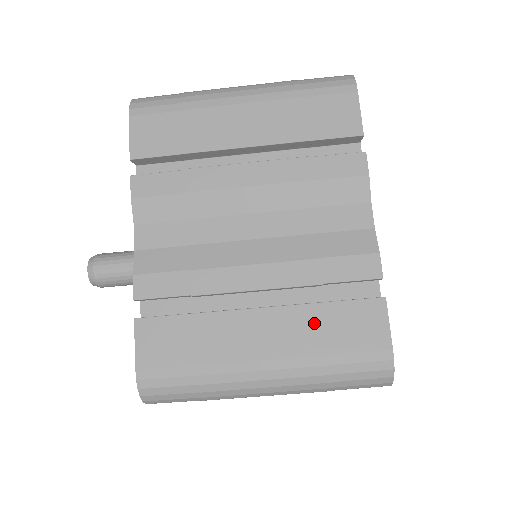
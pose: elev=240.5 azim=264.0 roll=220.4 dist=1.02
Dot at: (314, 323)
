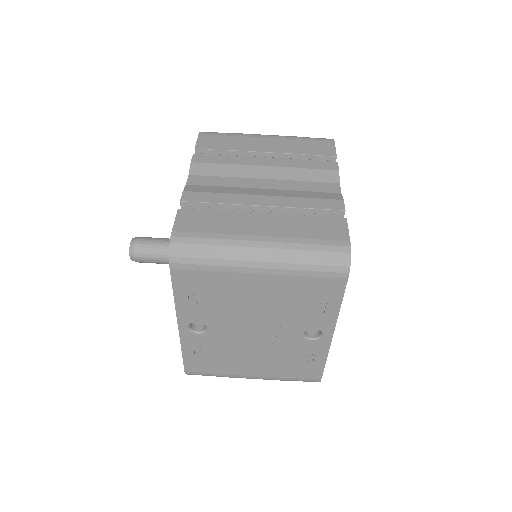
Dot at: (298, 223)
